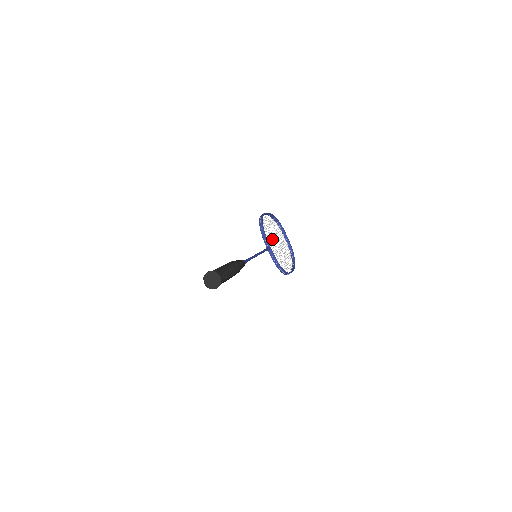
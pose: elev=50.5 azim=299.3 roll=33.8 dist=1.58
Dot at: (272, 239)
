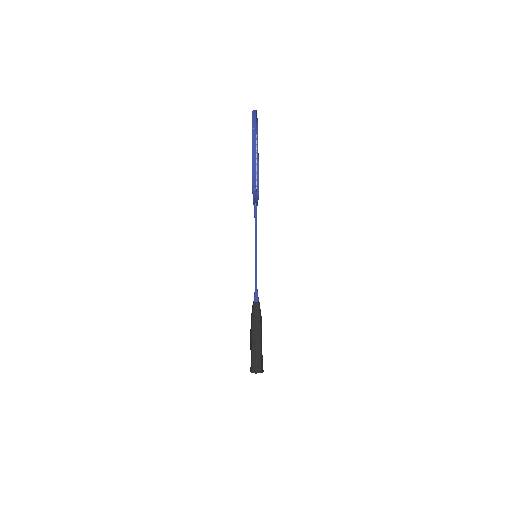
Dot at: occluded
